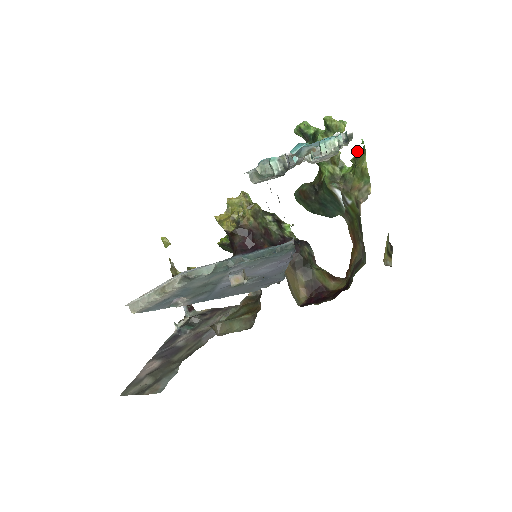
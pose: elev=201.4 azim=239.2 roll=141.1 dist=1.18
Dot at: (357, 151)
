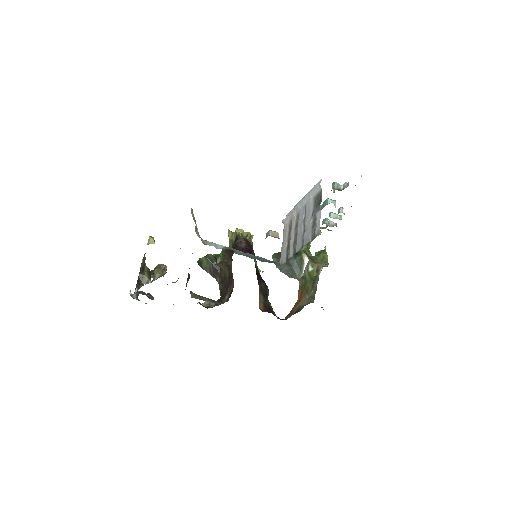
Dot at: (320, 250)
